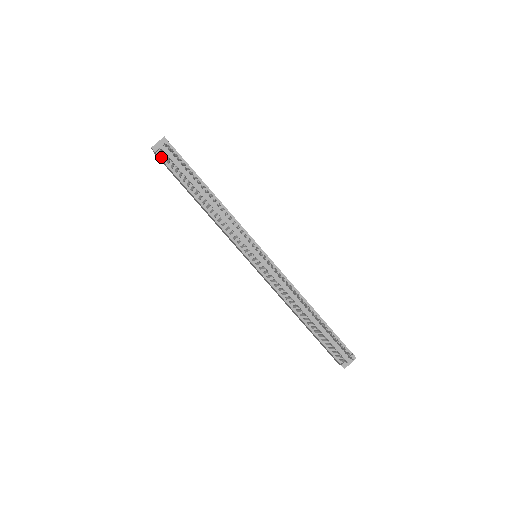
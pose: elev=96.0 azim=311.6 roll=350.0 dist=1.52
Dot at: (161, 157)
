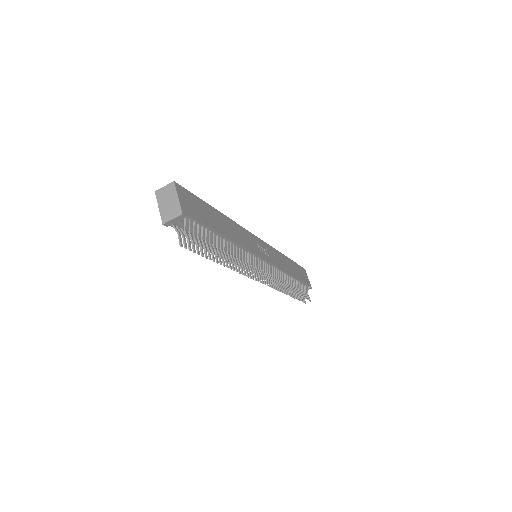
Dot at: (174, 226)
